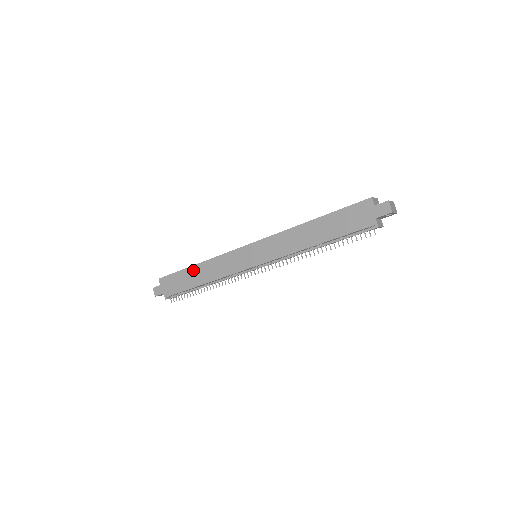
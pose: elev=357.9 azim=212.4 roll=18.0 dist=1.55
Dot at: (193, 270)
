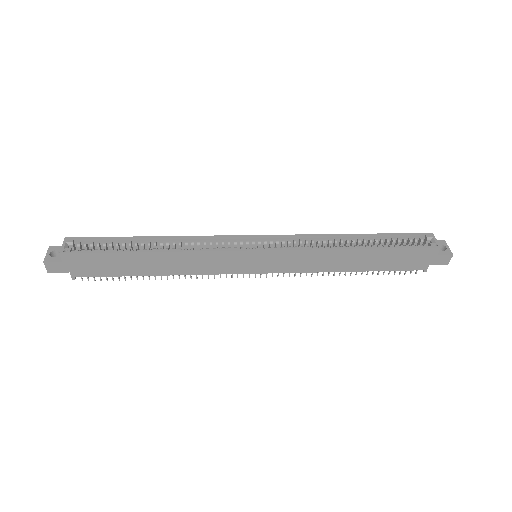
Dot at: (143, 257)
